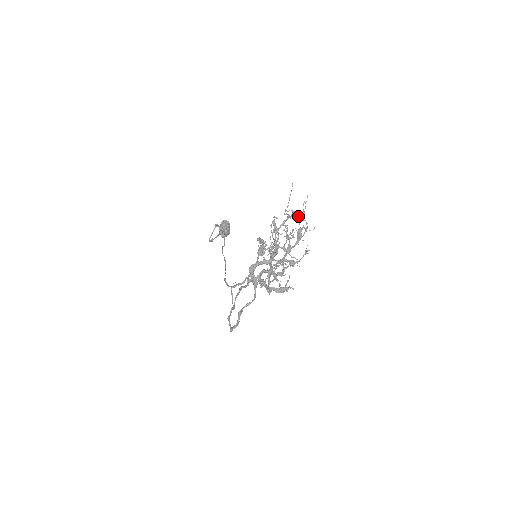
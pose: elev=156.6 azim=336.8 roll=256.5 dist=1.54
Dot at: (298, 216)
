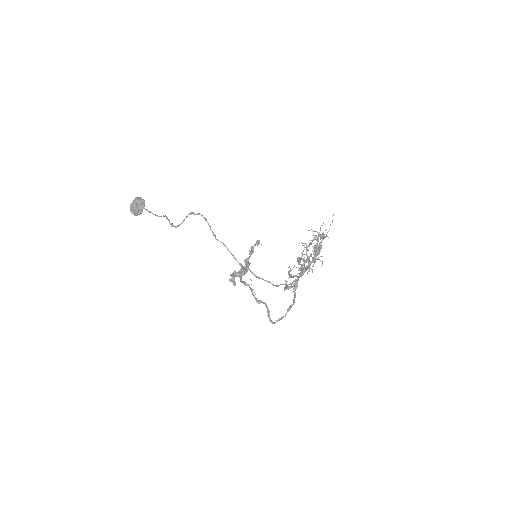
Dot at: occluded
